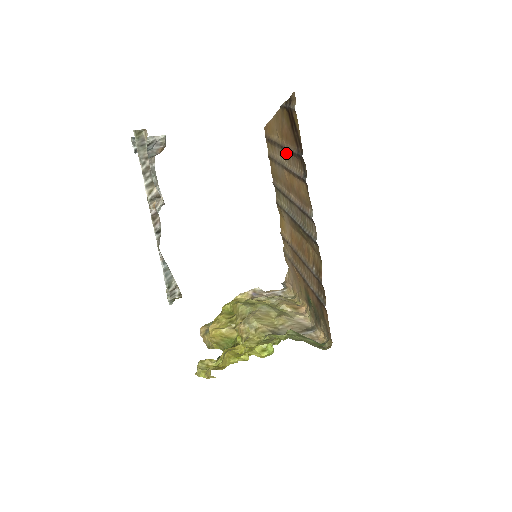
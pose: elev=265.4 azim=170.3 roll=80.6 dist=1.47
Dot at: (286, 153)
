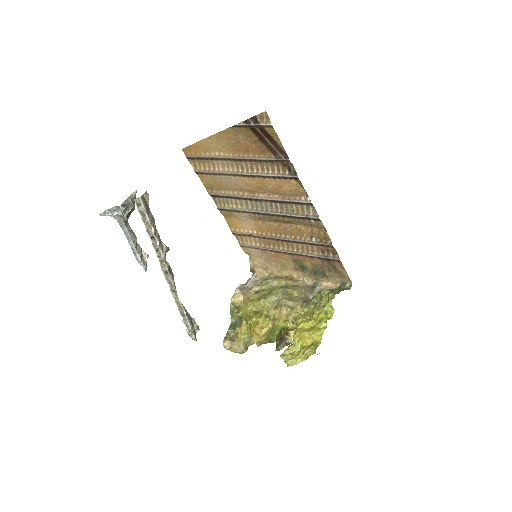
Dot at: (245, 163)
